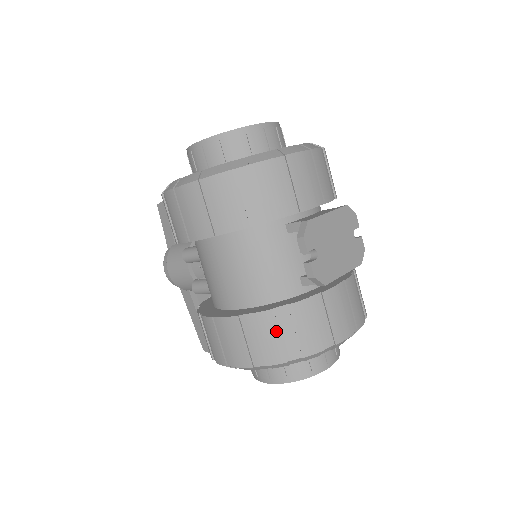
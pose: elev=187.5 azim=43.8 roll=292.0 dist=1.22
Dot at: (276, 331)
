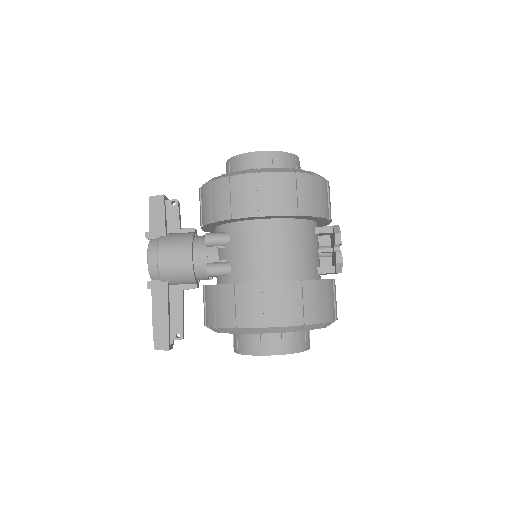
Dot at: (315, 297)
